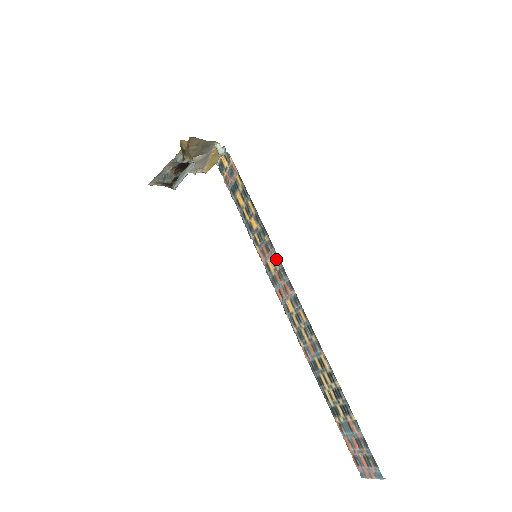
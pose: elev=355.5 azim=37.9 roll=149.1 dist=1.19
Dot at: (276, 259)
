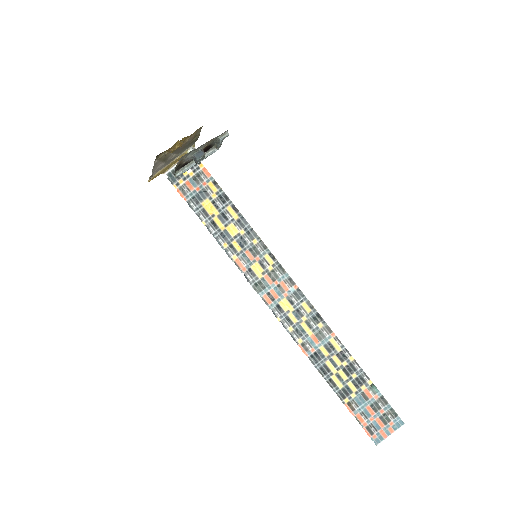
Dot at: (270, 259)
